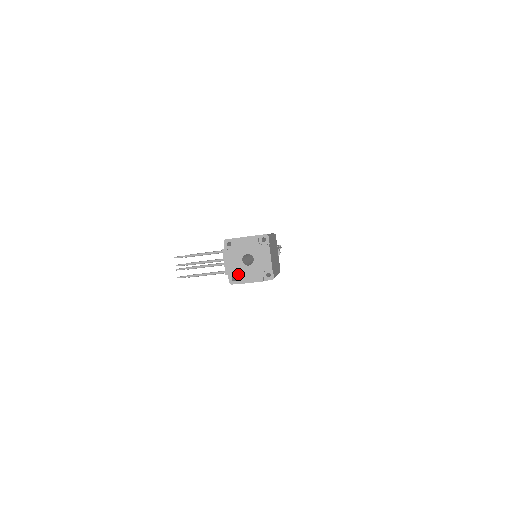
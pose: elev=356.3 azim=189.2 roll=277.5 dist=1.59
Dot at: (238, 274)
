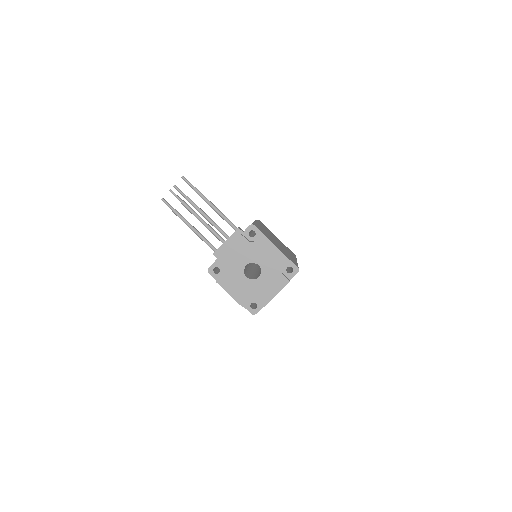
Dot at: (227, 272)
